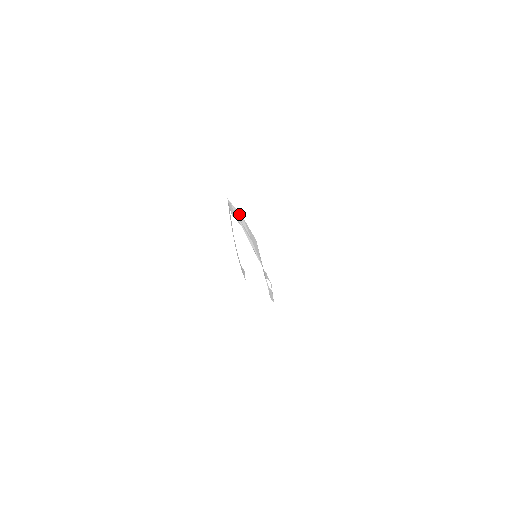
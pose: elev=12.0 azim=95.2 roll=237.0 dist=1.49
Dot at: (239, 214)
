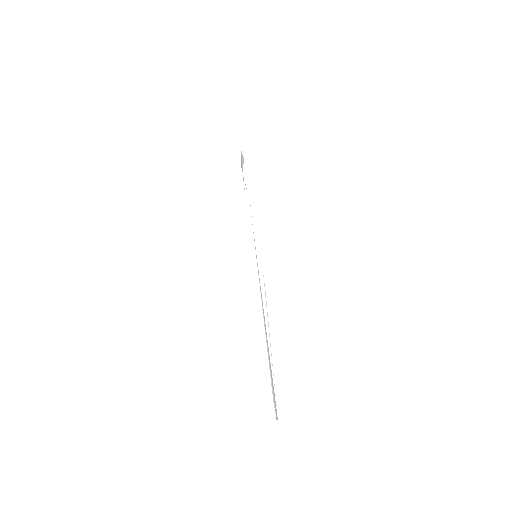
Dot at: occluded
